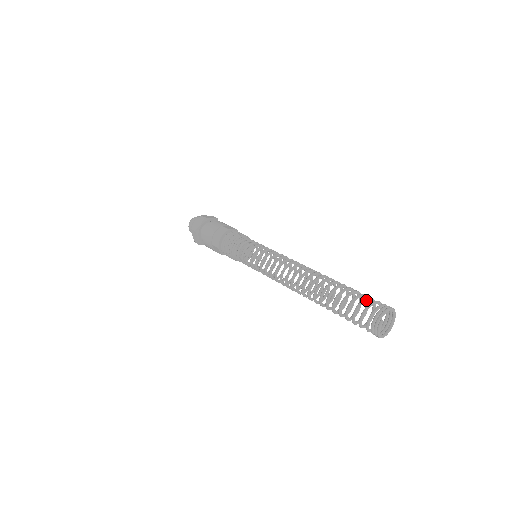
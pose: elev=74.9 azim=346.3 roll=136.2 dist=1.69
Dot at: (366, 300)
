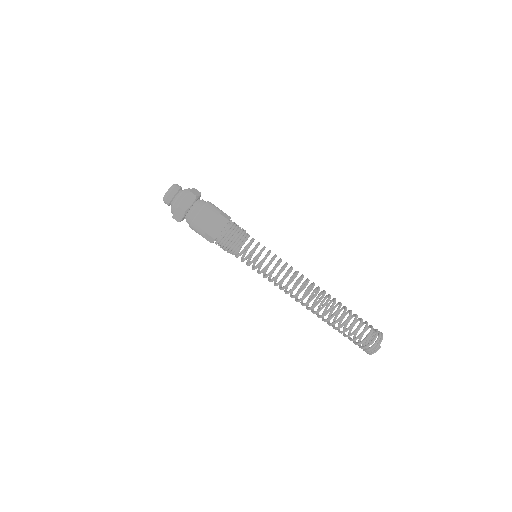
Dot at: occluded
